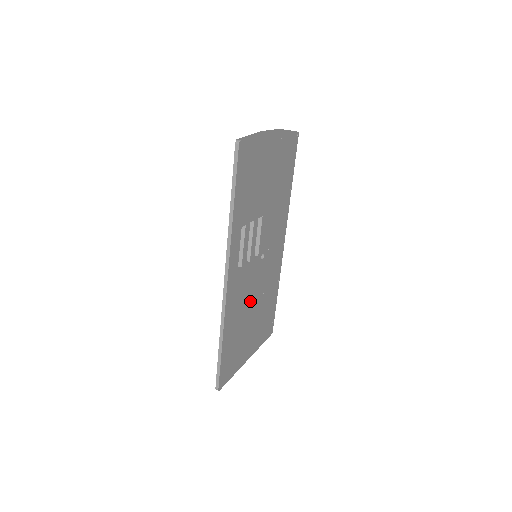
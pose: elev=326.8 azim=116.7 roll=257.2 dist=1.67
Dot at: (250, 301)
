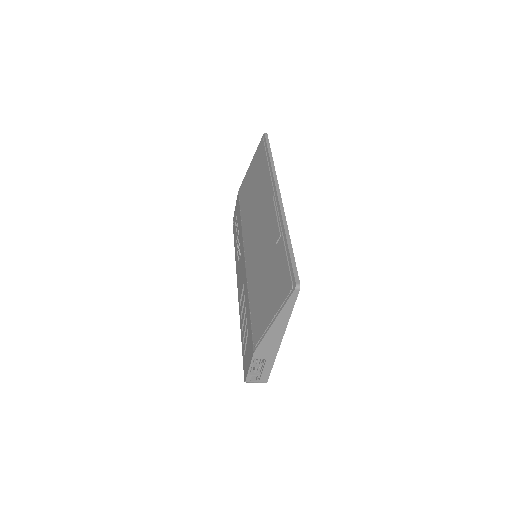
Dot at: occluded
